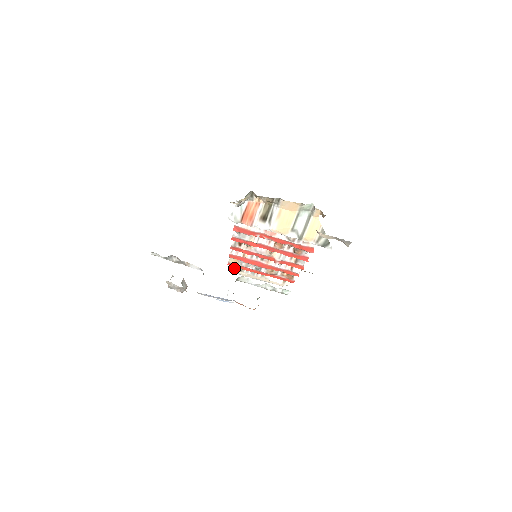
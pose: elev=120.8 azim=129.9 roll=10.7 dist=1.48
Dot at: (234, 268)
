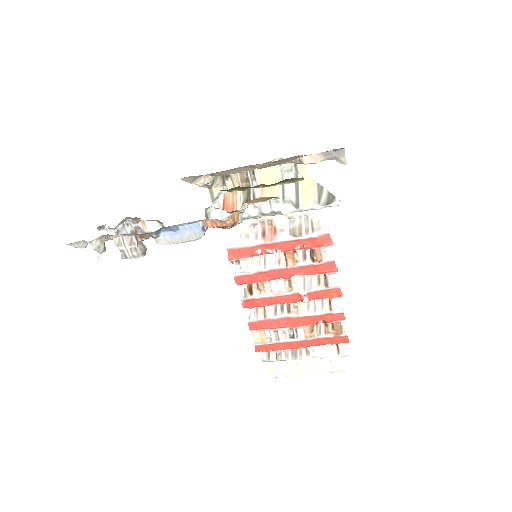
Dot at: (268, 359)
